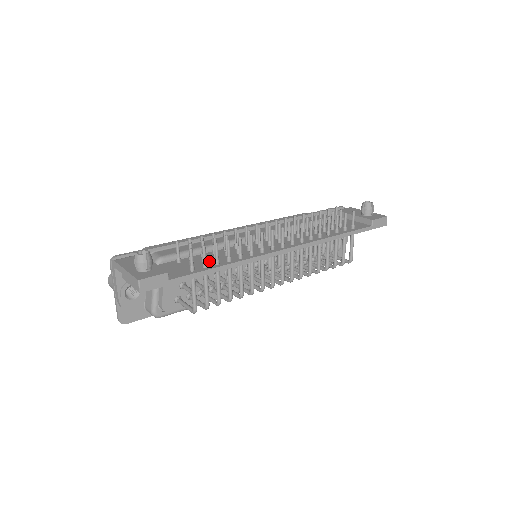
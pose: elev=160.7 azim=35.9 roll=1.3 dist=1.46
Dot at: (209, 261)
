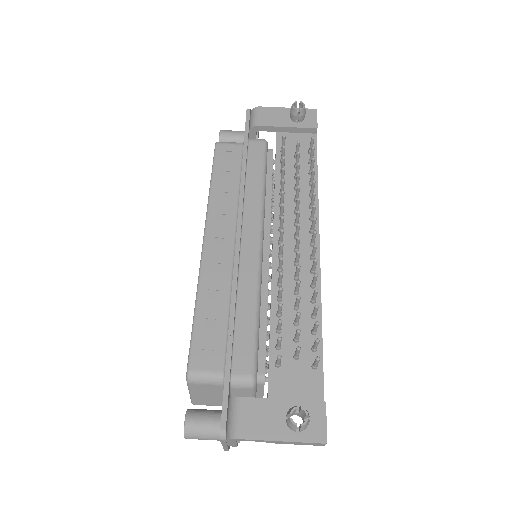
Dot at: occluded
